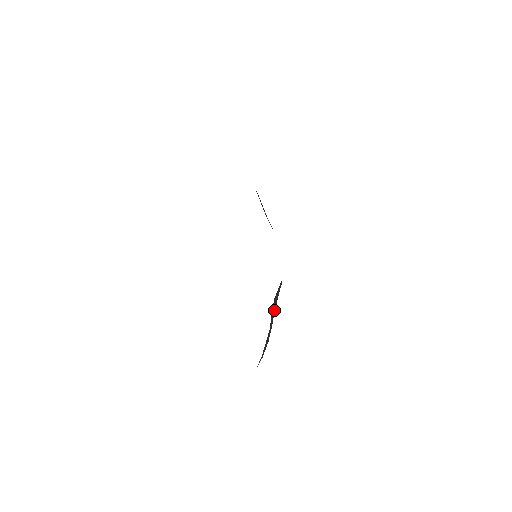
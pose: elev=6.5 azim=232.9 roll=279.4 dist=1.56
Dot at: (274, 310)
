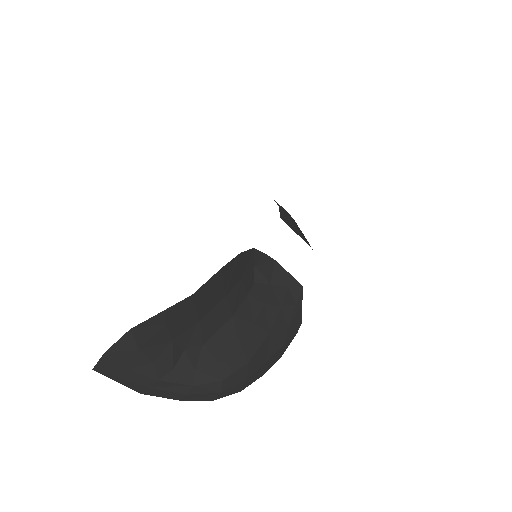
Dot at: (263, 304)
